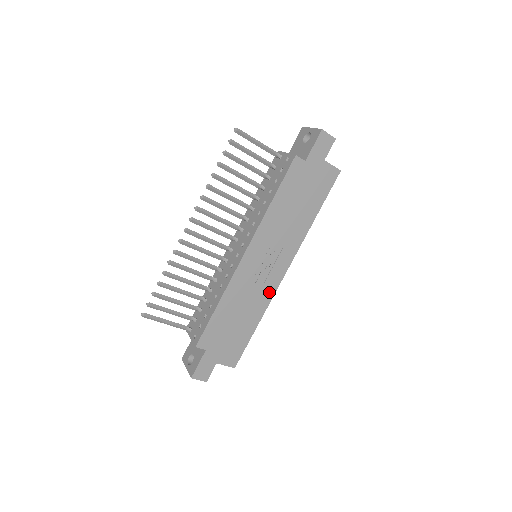
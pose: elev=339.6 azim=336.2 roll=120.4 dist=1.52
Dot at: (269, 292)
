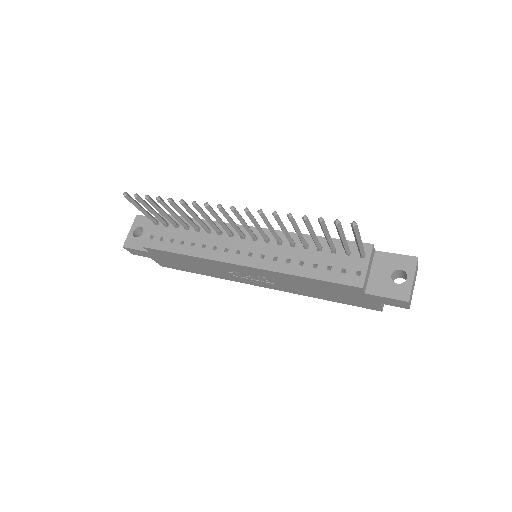
Dot at: (233, 279)
